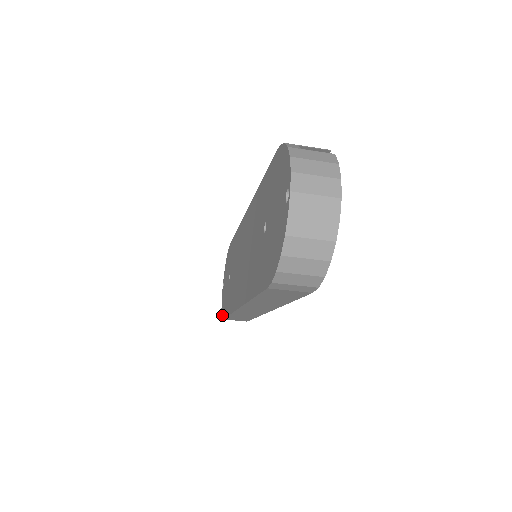
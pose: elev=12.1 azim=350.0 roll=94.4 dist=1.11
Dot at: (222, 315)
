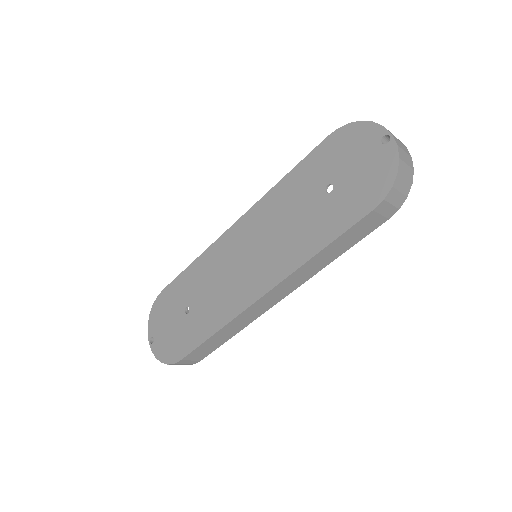
Dot at: (173, 360)
